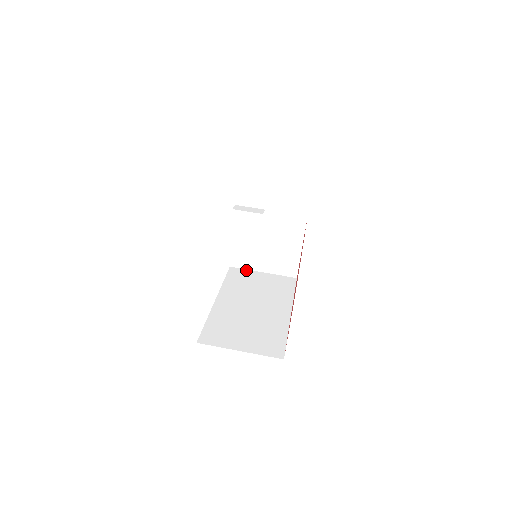
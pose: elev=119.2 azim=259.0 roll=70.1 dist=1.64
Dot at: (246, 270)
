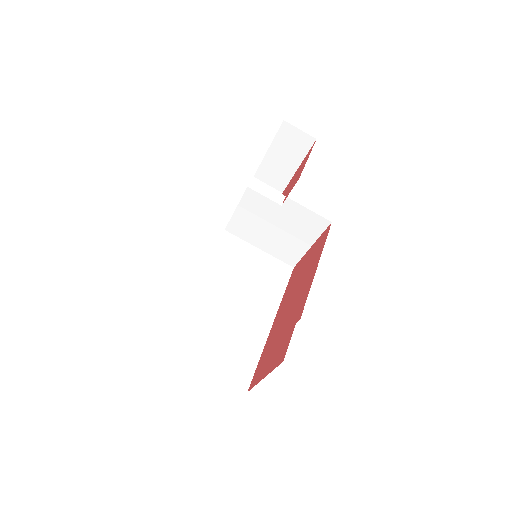
Dot at: (241, 241)
